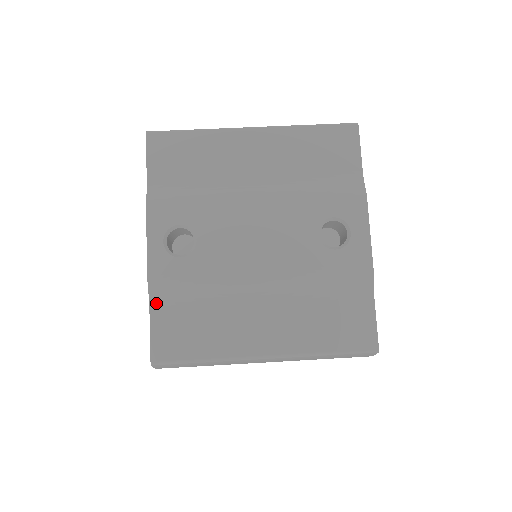
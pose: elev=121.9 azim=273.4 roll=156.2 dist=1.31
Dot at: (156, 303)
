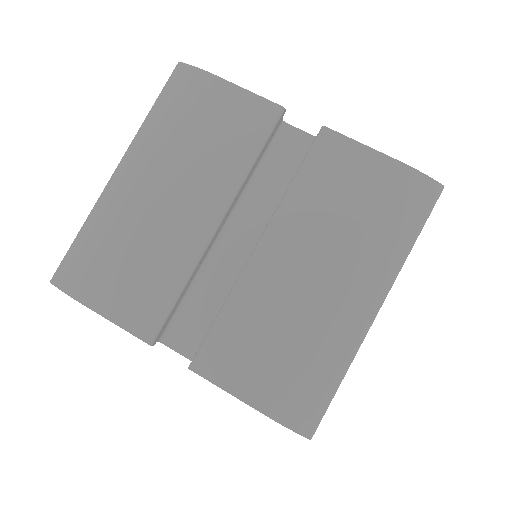
Dot at: occluded
